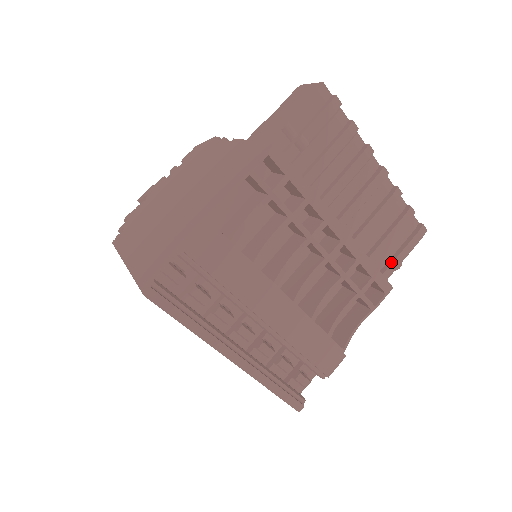
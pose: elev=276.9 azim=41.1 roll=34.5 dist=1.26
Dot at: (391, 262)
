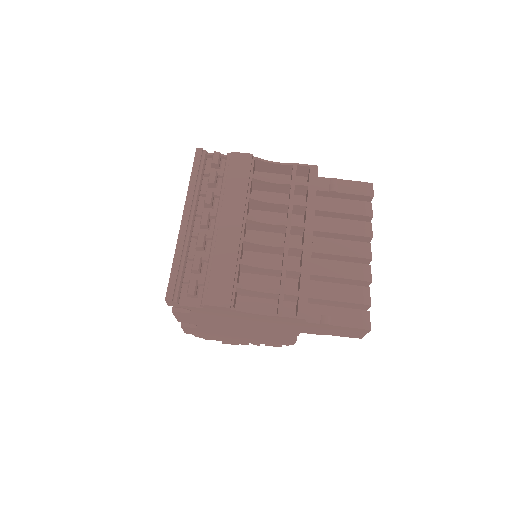
Dot at: (324, 315)
